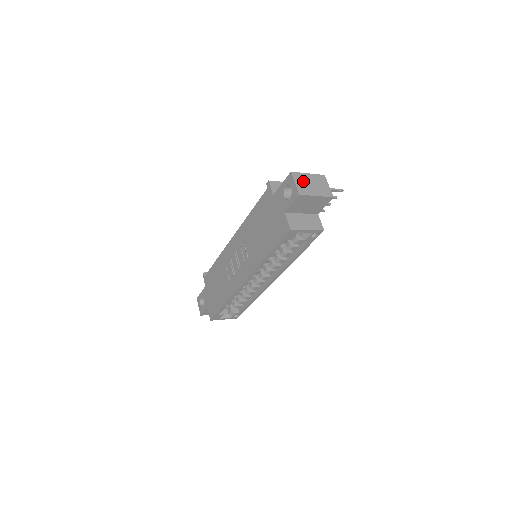
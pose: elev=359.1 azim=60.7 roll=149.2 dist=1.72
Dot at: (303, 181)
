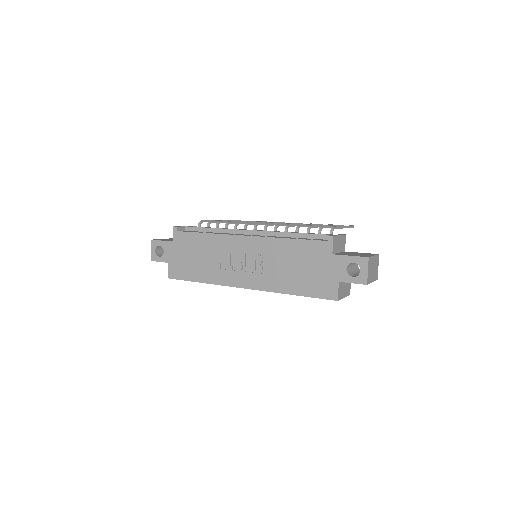
Dot at: (371, 267)
